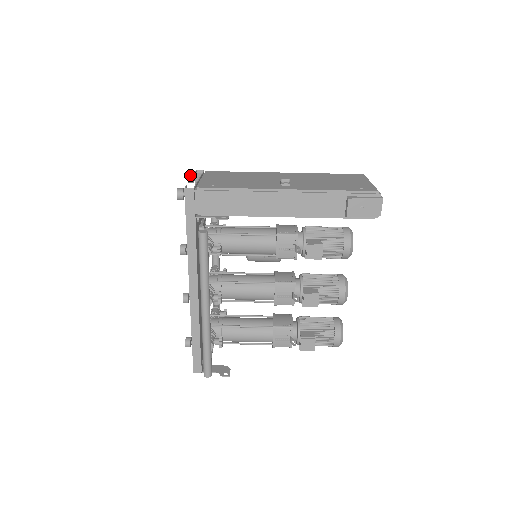
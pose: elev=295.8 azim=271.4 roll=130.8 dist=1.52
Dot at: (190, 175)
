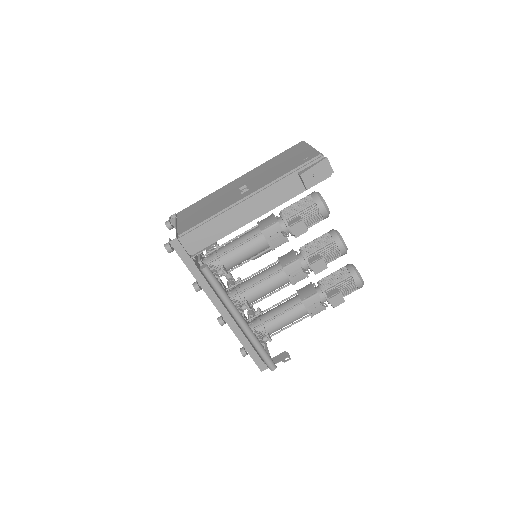
Dot at: (167, 224)
